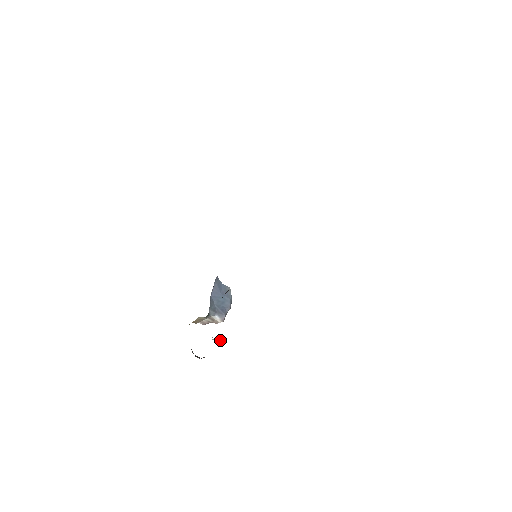
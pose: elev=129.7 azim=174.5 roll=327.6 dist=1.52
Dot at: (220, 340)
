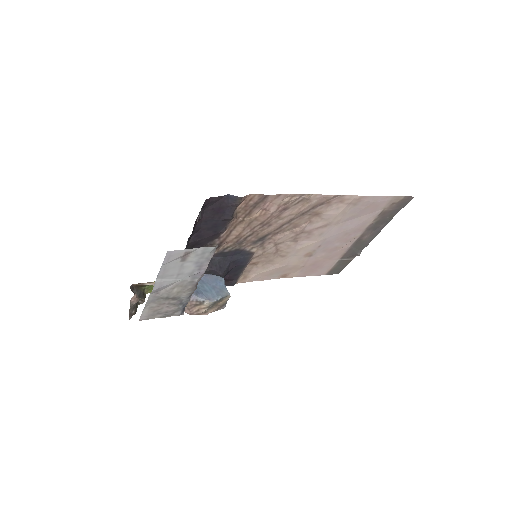
Dot at: occluded
